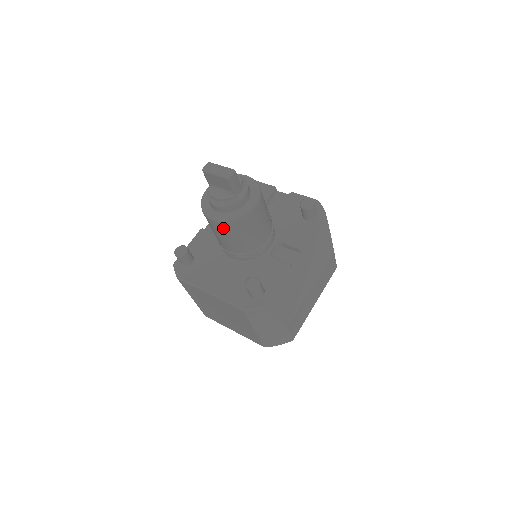
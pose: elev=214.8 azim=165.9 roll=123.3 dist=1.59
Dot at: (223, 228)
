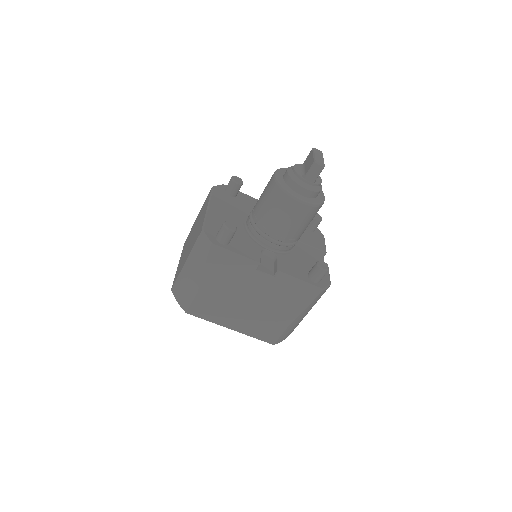
Dot at: (271, 186)
